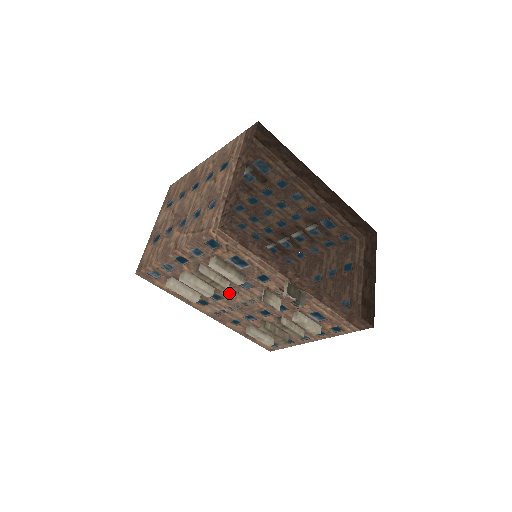
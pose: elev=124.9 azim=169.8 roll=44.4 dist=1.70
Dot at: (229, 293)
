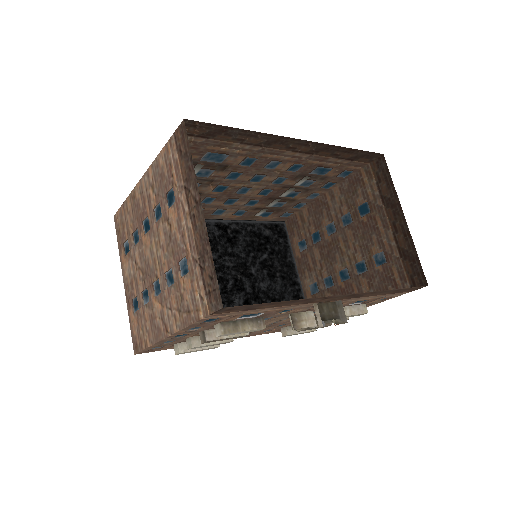
Dot at: occluded
